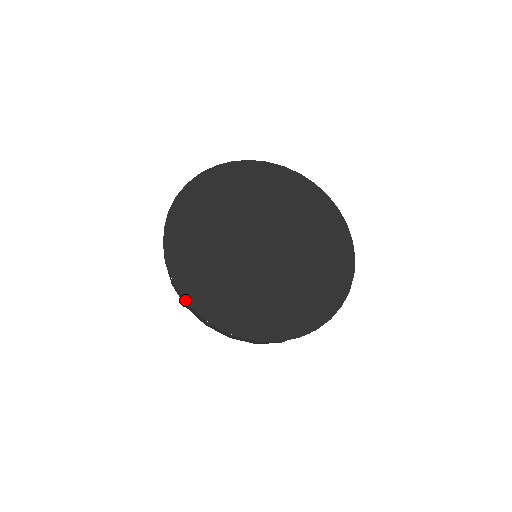
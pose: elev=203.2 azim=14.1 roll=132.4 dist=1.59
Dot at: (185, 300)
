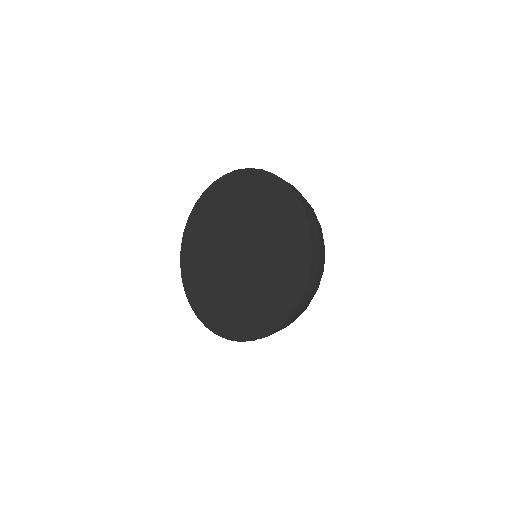
Dot at: (180, 260)
